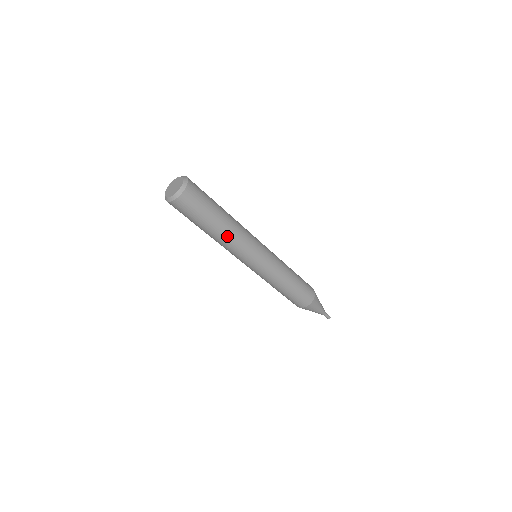
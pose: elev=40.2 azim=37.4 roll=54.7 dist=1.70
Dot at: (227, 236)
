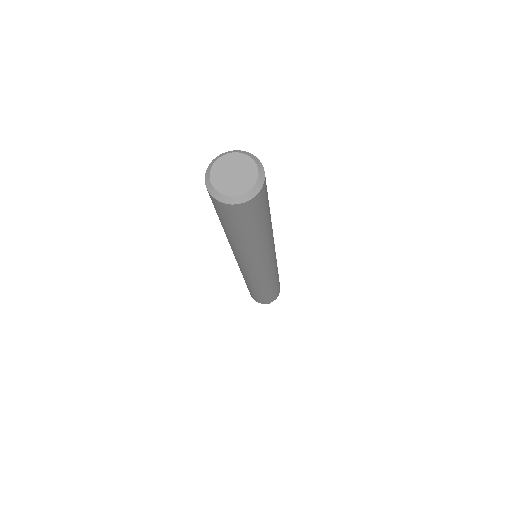
Dot at: (253, 249)
